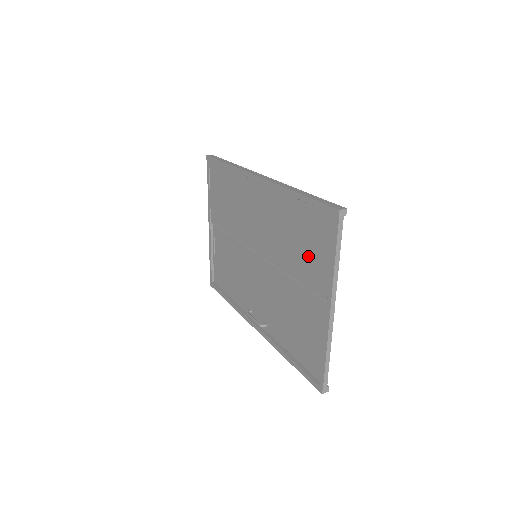
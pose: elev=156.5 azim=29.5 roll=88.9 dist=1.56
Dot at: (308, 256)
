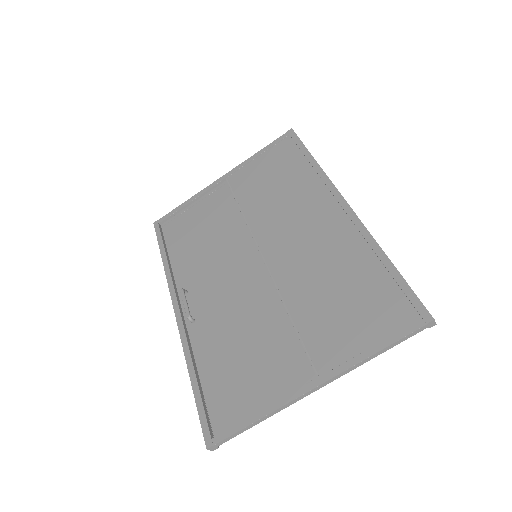
Dot at: (339, 318)
